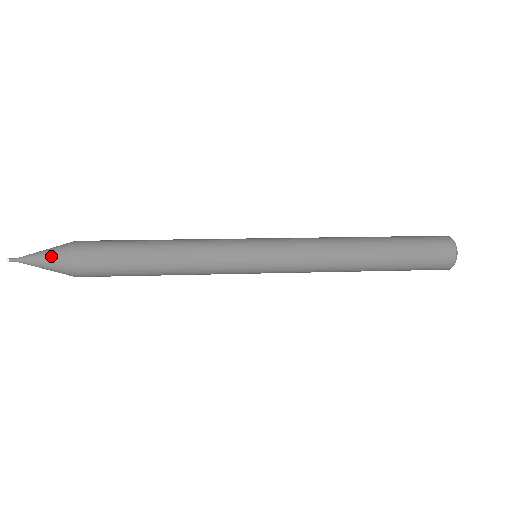
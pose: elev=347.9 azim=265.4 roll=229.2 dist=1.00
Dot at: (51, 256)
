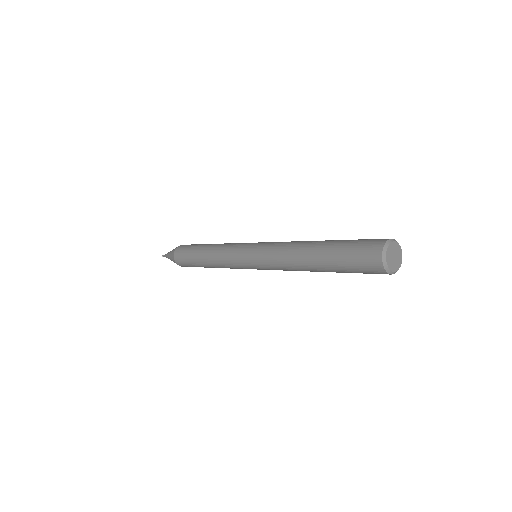
Dot at: (171, 258)
